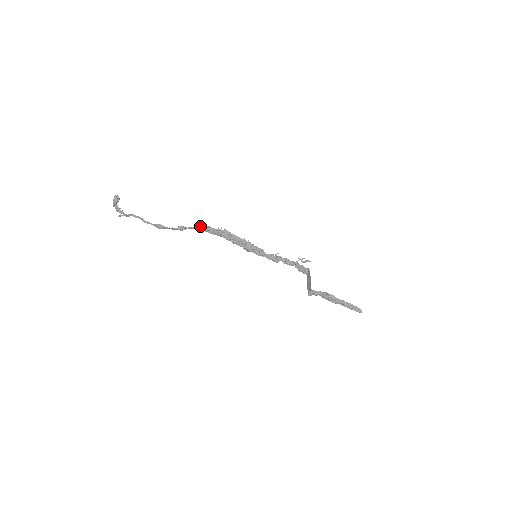
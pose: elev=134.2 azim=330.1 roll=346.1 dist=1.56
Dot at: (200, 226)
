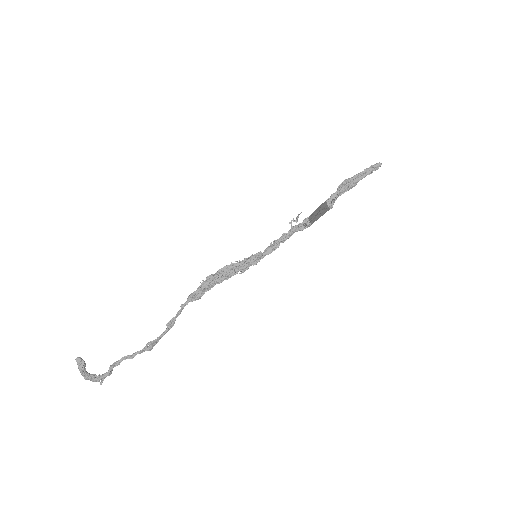
Dot at: (184, 303)
